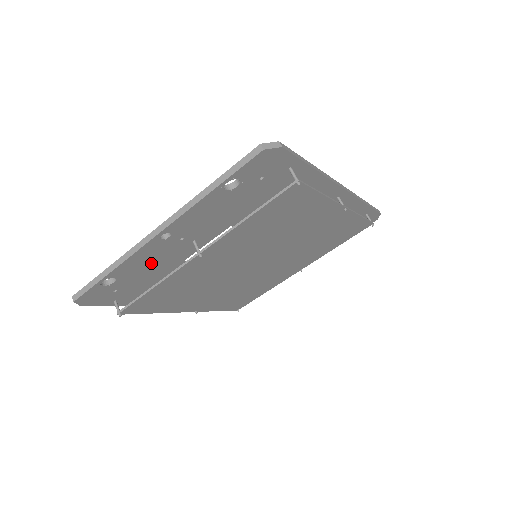
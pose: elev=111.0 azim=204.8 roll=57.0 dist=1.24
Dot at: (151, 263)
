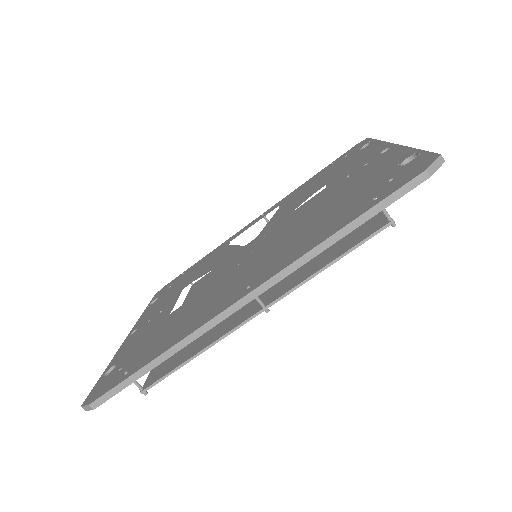
Dot at: occluded
